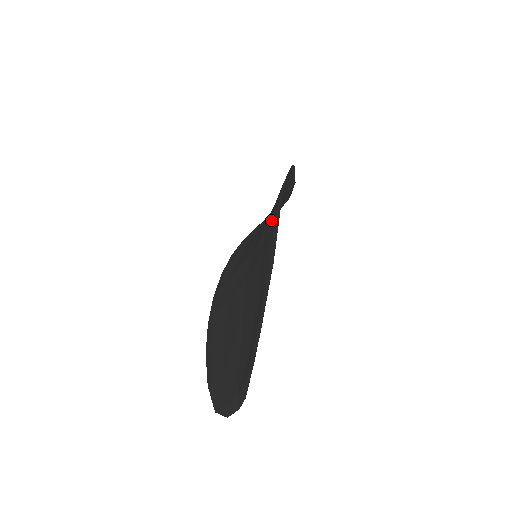
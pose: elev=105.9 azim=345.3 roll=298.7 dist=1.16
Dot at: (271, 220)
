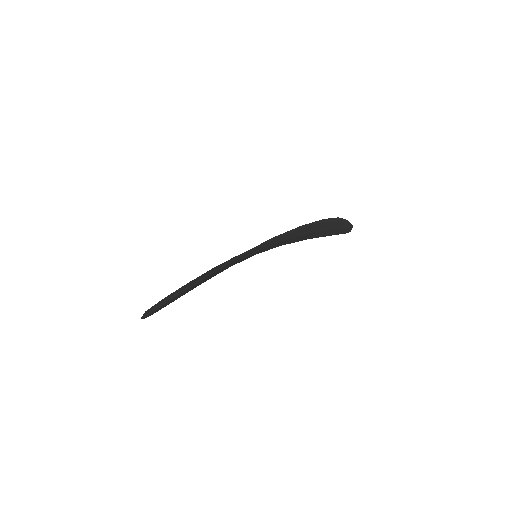
Dot at: occluded
